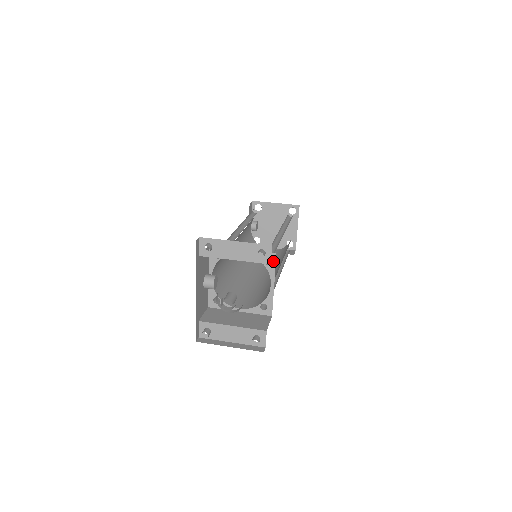
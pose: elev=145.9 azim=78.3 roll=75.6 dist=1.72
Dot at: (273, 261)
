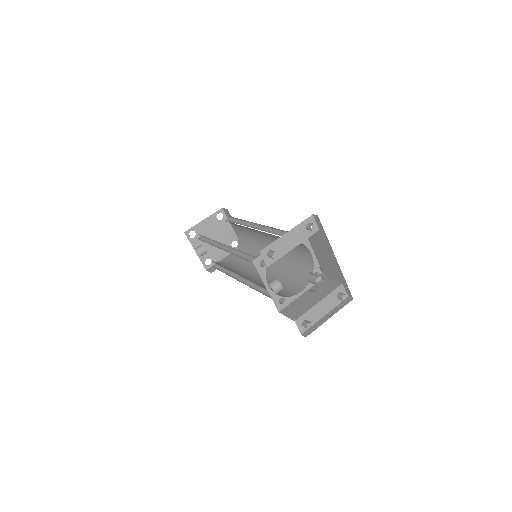
Dot at: occluded
